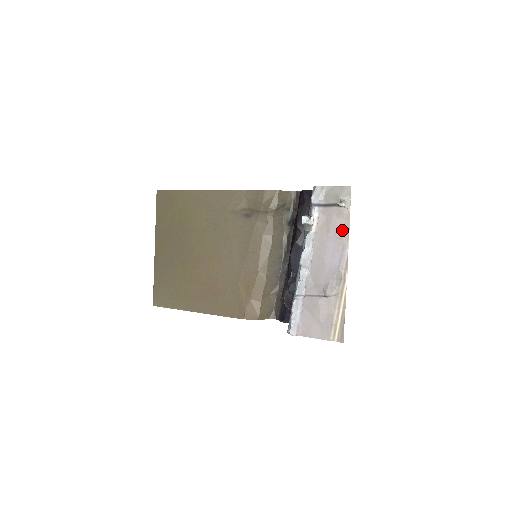
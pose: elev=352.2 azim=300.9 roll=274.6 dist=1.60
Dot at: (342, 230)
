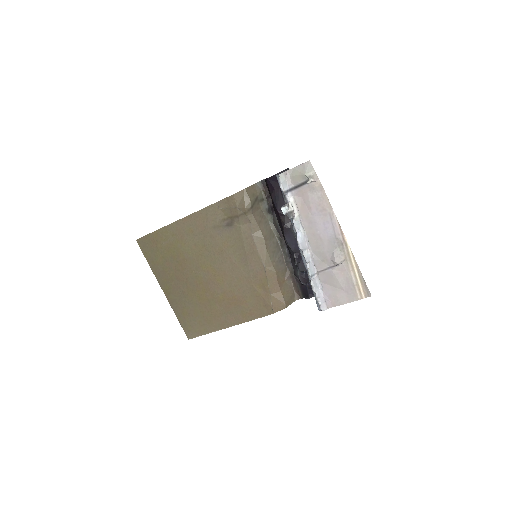
Dot at: (322, 202)
